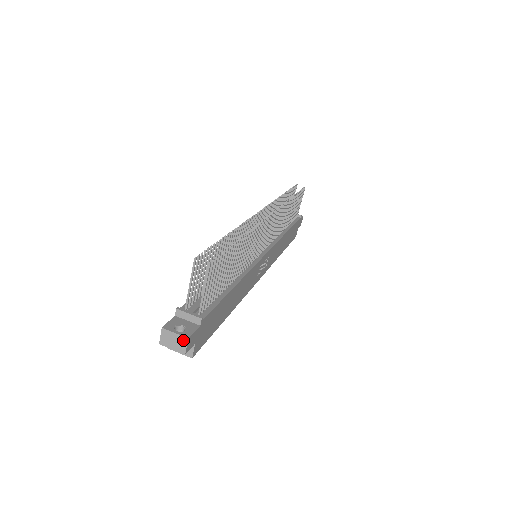
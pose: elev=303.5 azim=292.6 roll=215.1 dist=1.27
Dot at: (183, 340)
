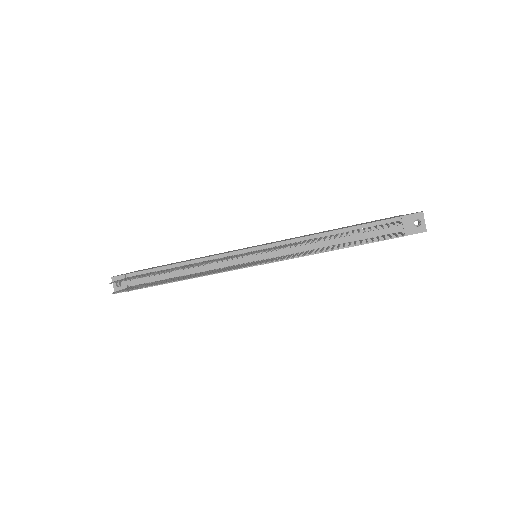
Dot at: occluded
